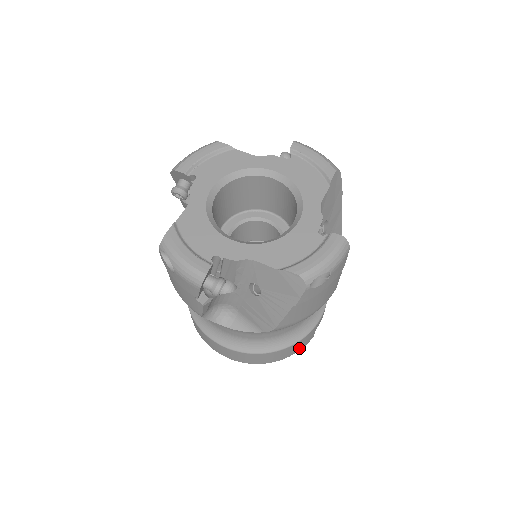
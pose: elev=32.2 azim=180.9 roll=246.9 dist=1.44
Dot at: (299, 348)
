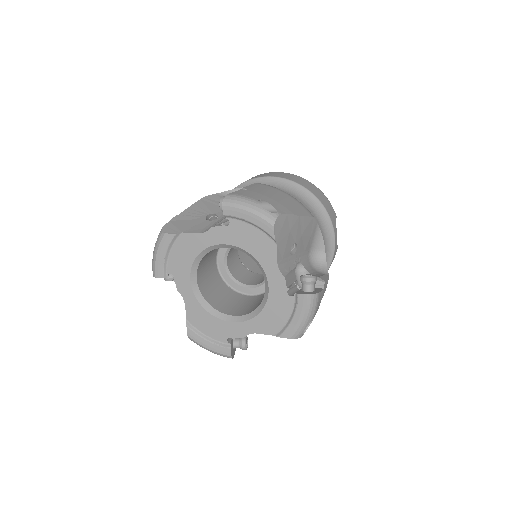
Dot at: occluded
